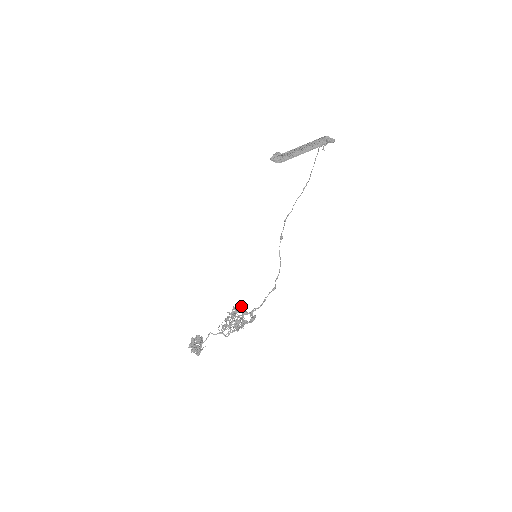
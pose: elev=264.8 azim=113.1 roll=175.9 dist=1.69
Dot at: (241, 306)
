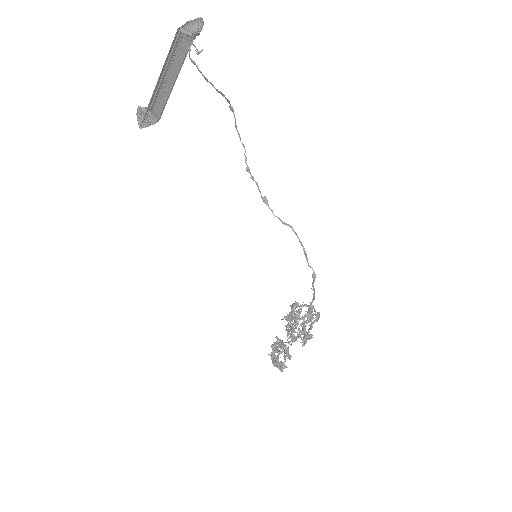
Dot at: (292, 314)
